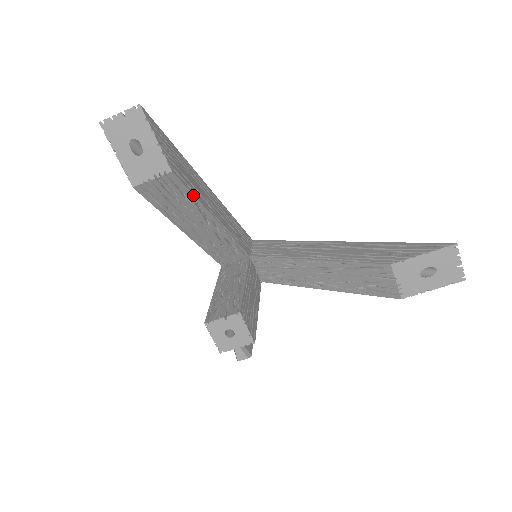
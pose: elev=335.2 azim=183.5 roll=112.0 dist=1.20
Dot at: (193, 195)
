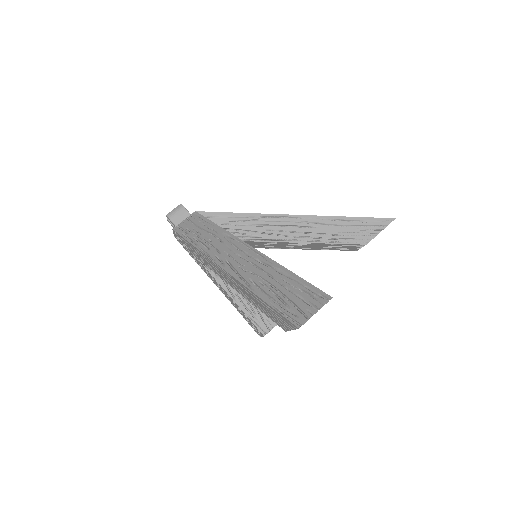
Dot at: occluded
